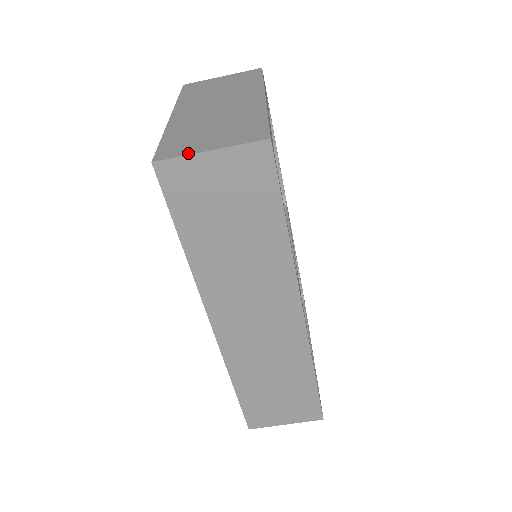
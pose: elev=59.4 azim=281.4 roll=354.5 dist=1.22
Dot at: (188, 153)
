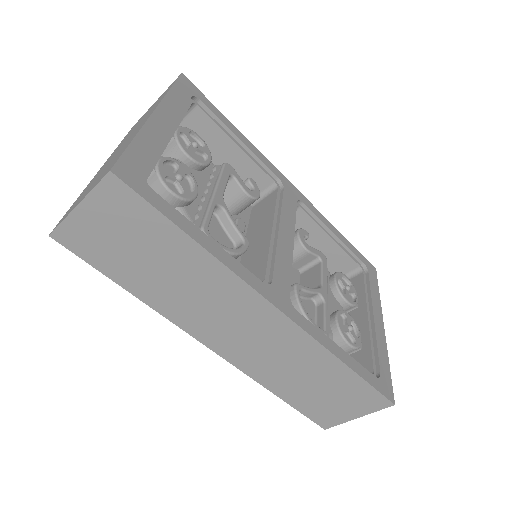
Dot at: (67, 215)
